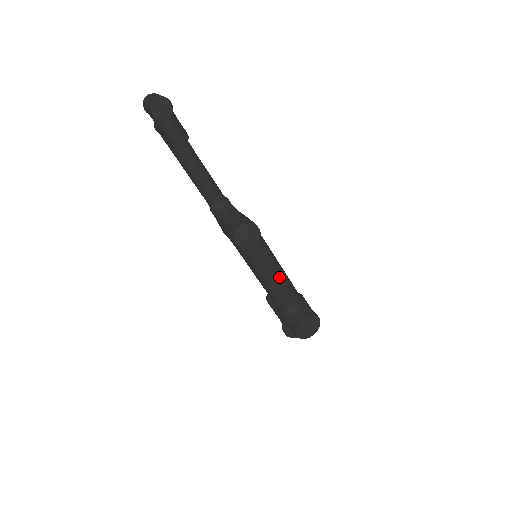
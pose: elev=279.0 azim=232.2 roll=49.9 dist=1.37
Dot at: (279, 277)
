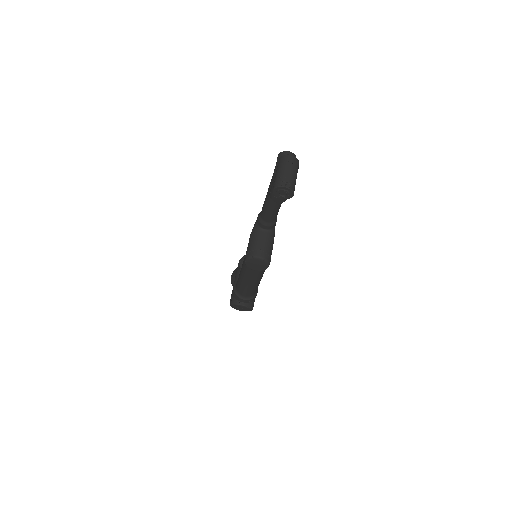
Dot at: (253, 284)
